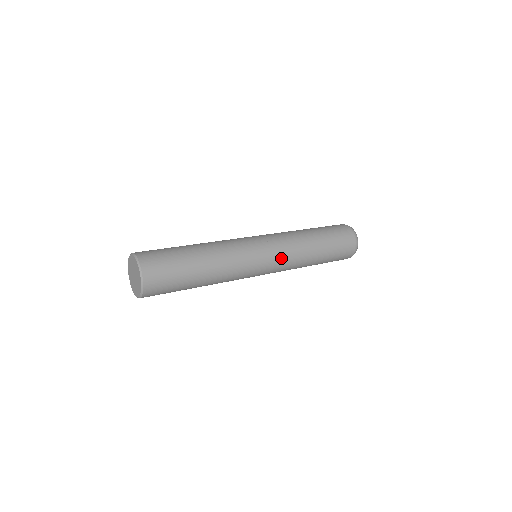
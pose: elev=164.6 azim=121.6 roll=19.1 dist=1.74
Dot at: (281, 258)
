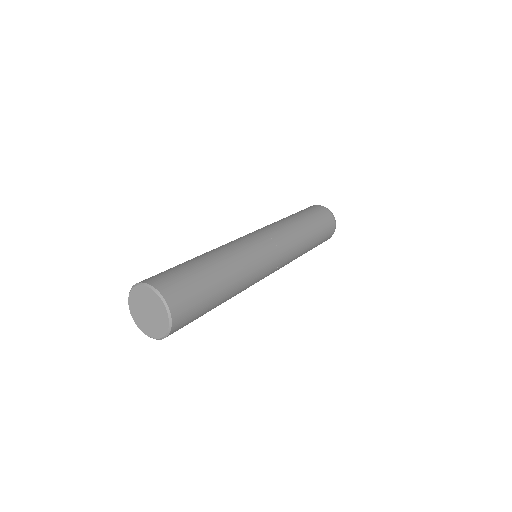
Dot at: (285, 260)
